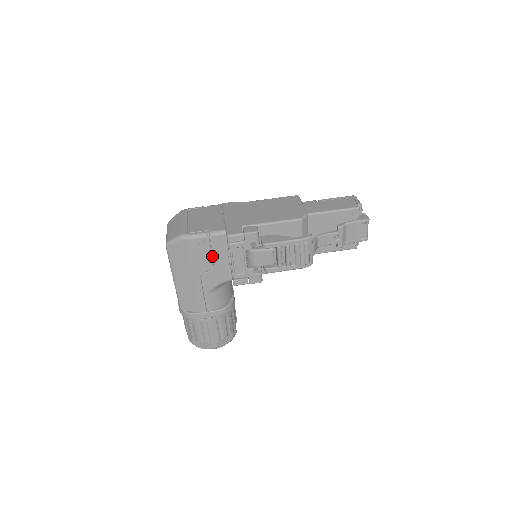
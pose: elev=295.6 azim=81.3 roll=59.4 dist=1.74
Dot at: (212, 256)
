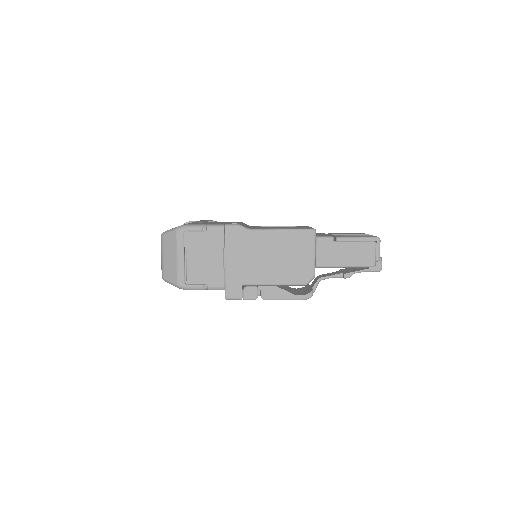
Dot at: occluded
